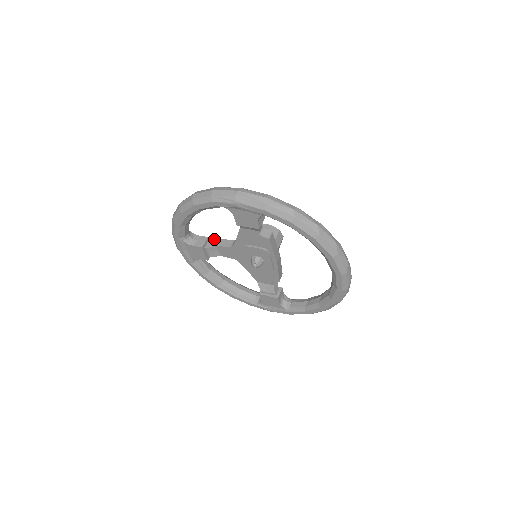
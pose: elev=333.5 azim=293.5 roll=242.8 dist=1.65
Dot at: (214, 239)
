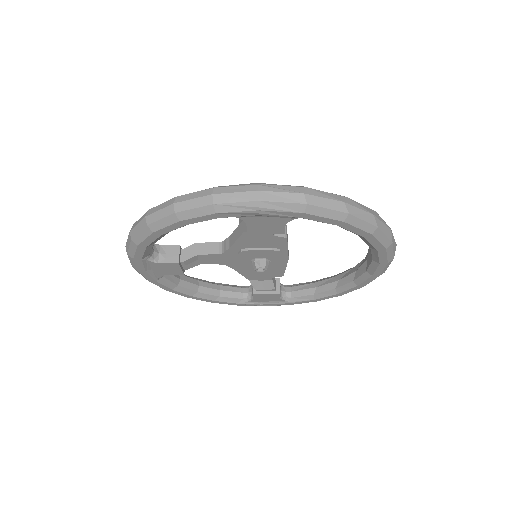
Dot at: occluded
